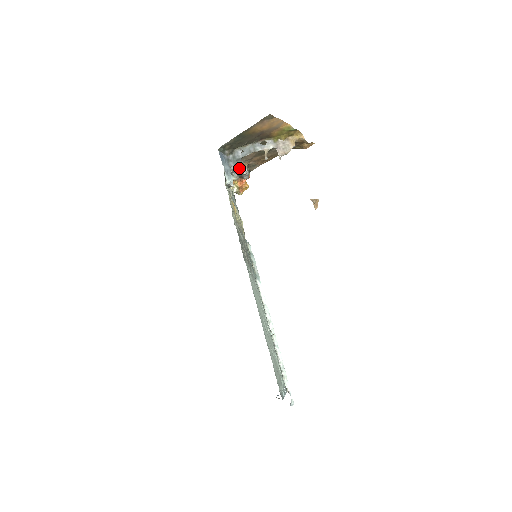
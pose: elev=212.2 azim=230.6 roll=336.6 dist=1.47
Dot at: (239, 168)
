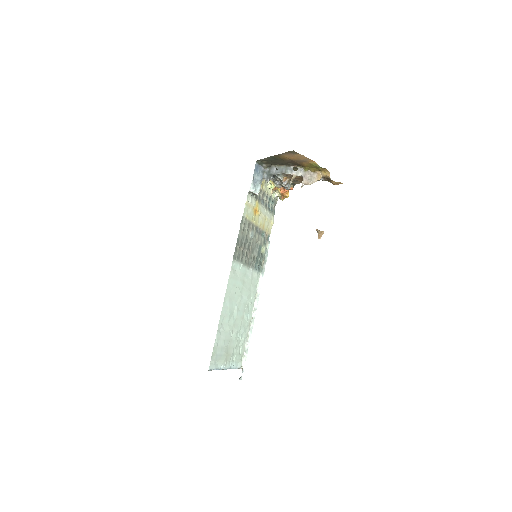
Dot at: (279, 180)
